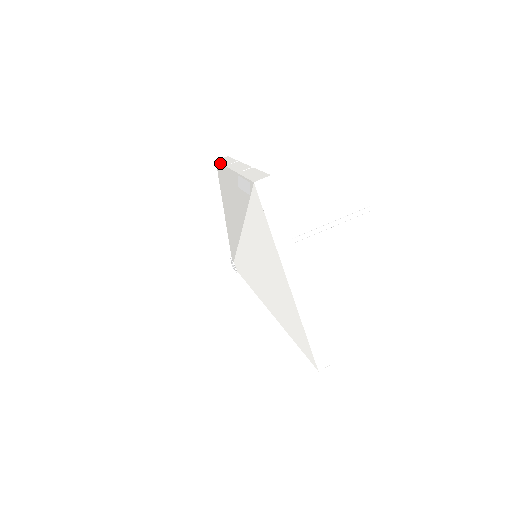
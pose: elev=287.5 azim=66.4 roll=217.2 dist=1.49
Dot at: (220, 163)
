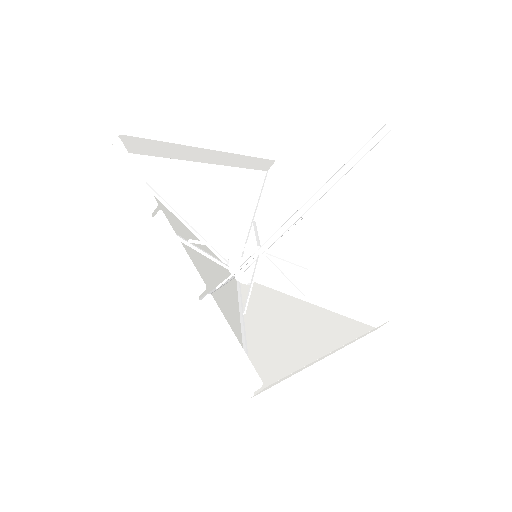
Dot at: occluded
